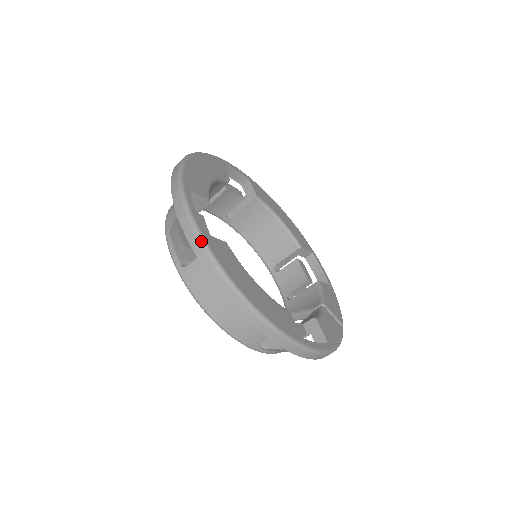
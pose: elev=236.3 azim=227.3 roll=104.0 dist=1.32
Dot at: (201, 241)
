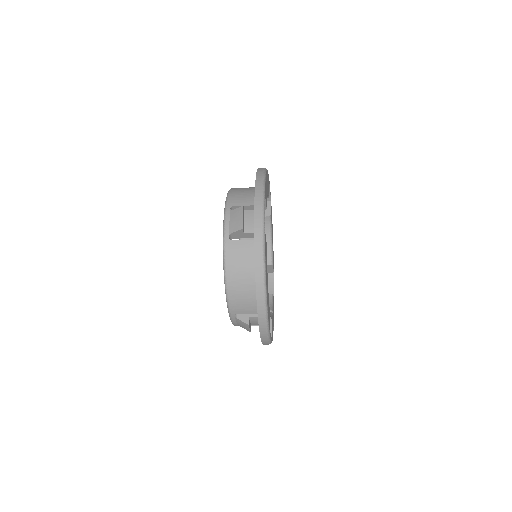
Dot at: (263, 236)
